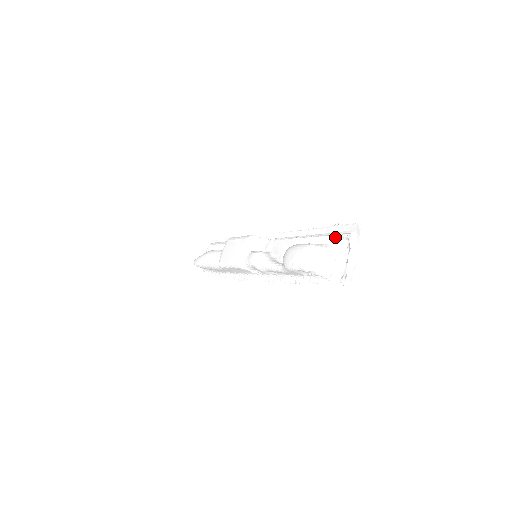
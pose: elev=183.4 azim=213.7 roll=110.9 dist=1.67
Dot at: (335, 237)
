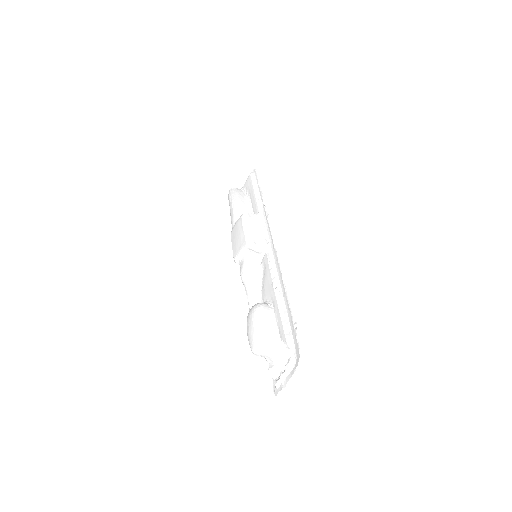
Dot at: (285, 341)
